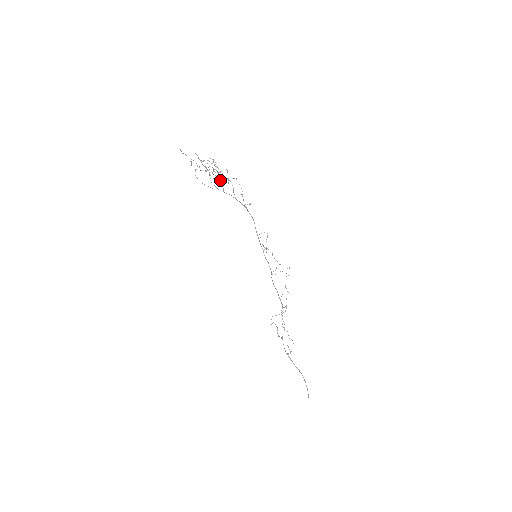
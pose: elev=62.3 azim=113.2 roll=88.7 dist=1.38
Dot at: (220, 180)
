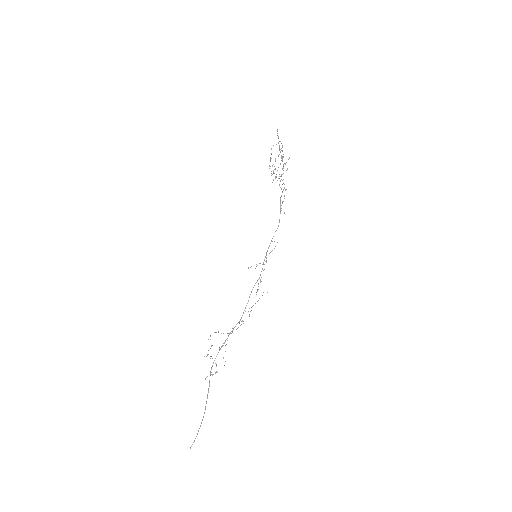
Dot at: occluded
